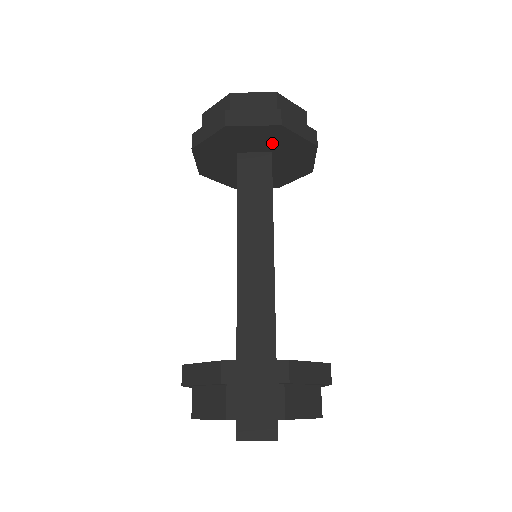
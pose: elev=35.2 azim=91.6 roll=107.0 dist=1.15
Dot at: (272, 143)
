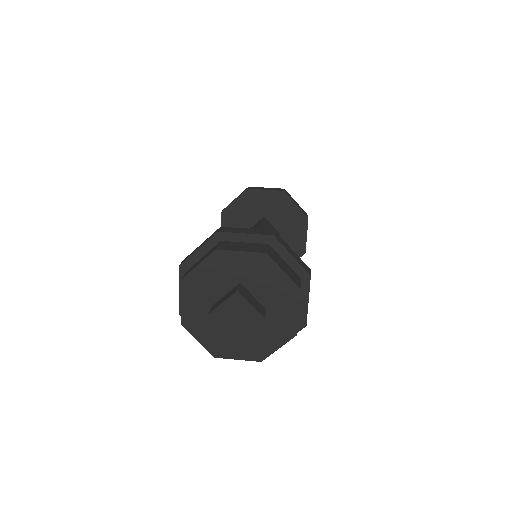
Dot at: (257, 208)
